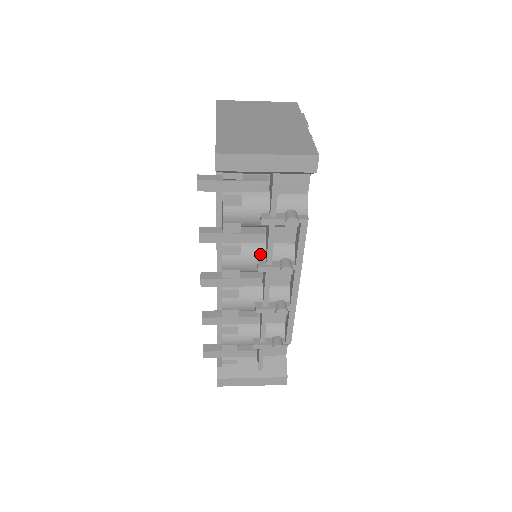
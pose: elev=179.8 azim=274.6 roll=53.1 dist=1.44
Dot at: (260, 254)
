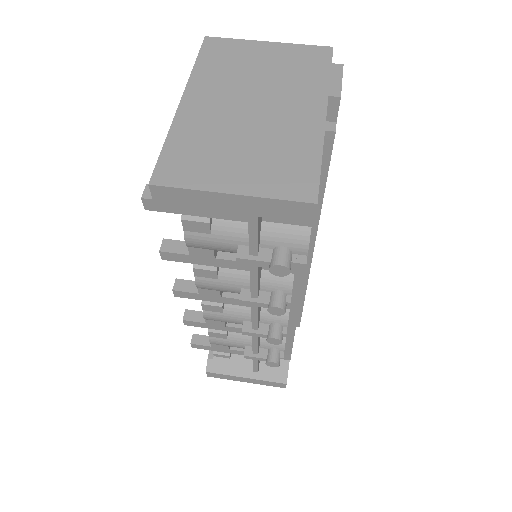
Dot at: (244, 281)
